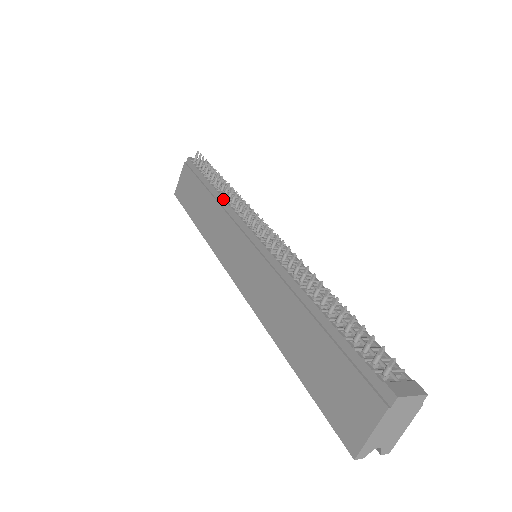
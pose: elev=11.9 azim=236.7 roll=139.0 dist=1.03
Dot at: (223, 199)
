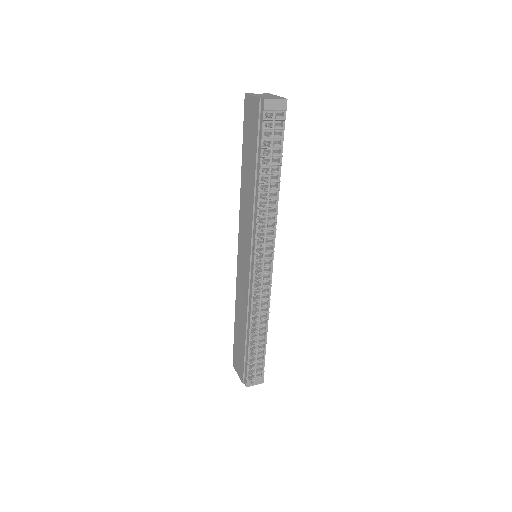
Dot at: (257, 209)
